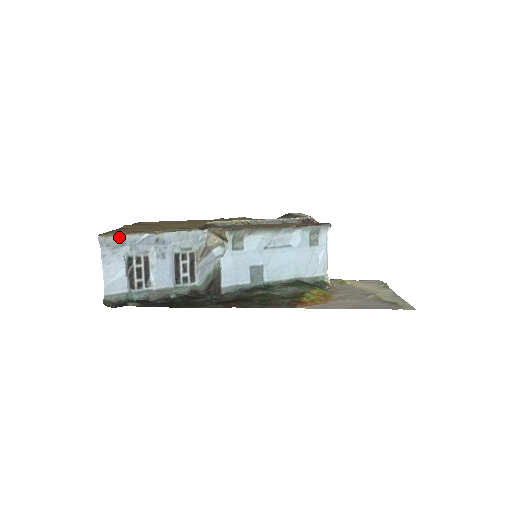
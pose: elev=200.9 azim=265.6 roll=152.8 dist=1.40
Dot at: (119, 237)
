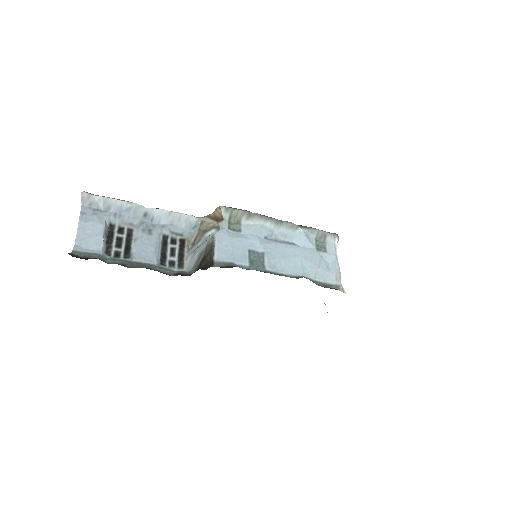
Dot at: (104, 198)
